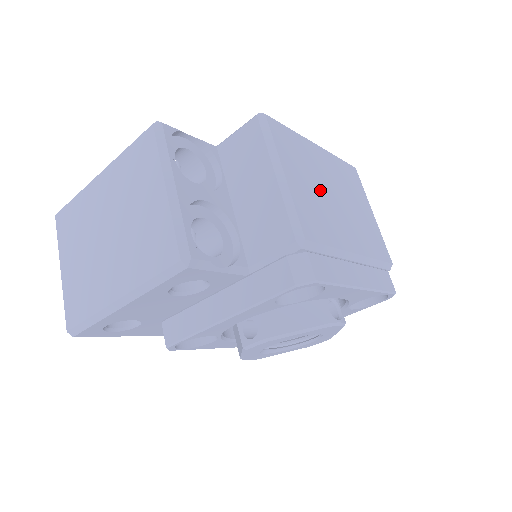
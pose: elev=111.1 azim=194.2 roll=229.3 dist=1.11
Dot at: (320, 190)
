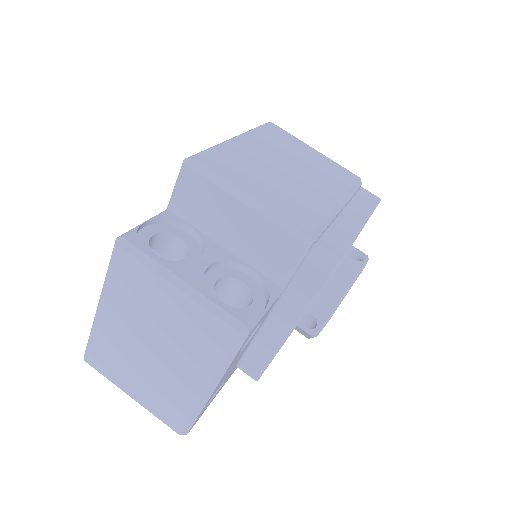
Dot at: (276, 178)
